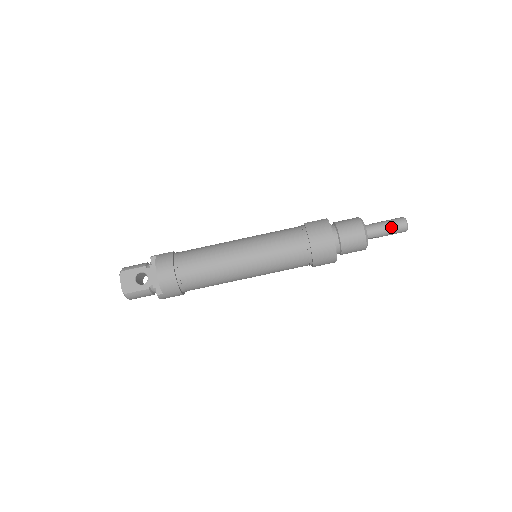
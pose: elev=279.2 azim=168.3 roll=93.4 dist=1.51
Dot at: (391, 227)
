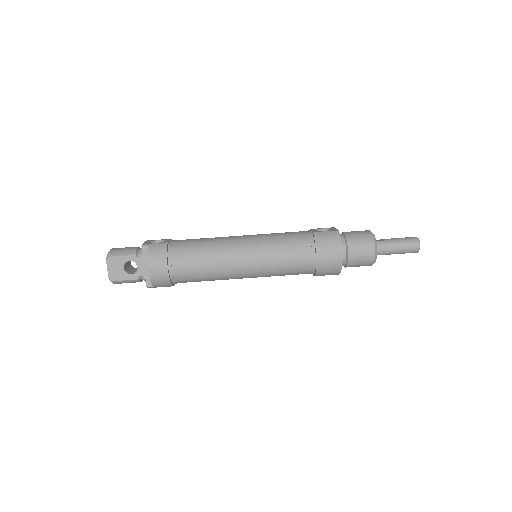
Dot at: (403, 248)
